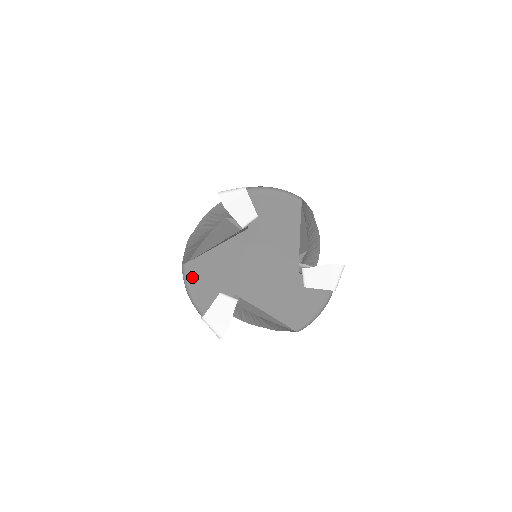
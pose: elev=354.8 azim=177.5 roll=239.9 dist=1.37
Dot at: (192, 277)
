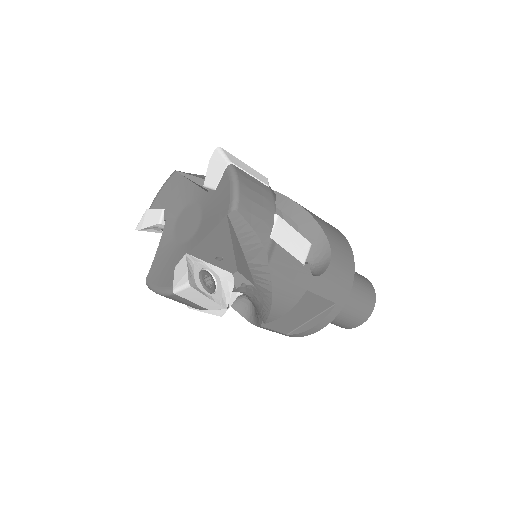
Dot at: (154, 282)
